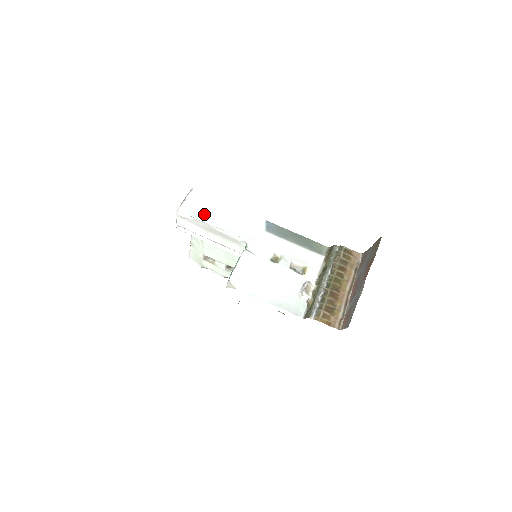
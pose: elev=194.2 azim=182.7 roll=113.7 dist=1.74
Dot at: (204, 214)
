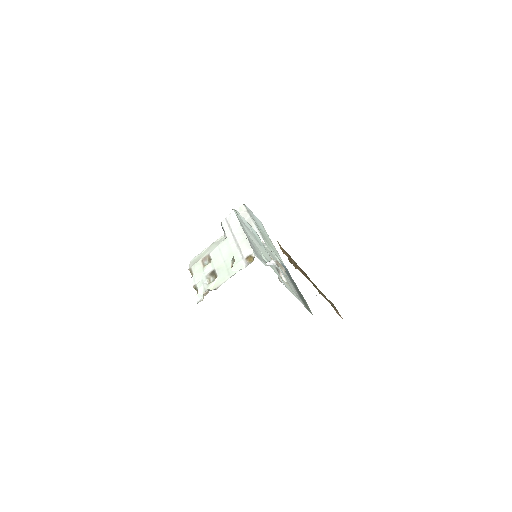
Dot at: (255, 221)
